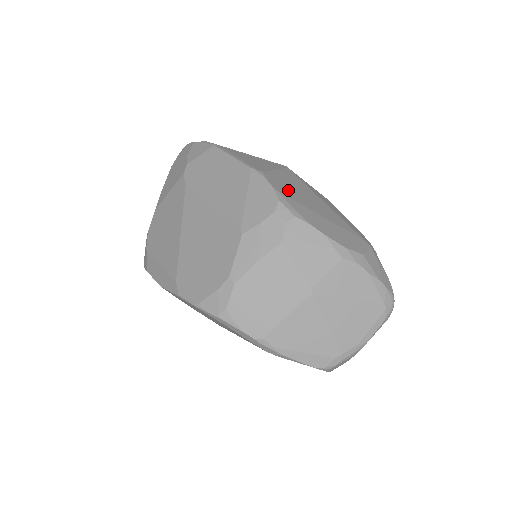
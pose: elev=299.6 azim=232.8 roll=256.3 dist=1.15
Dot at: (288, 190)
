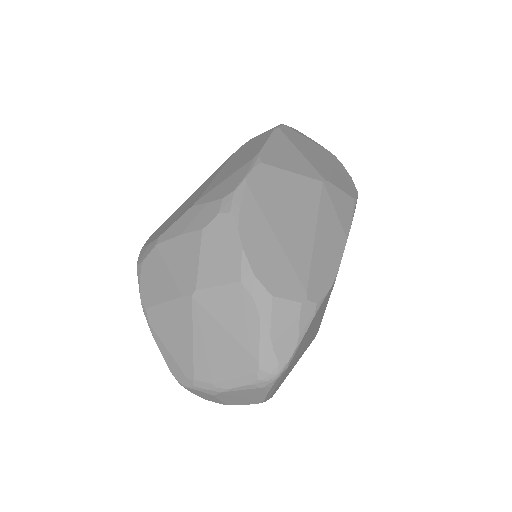
Dot at: (269, 192)
